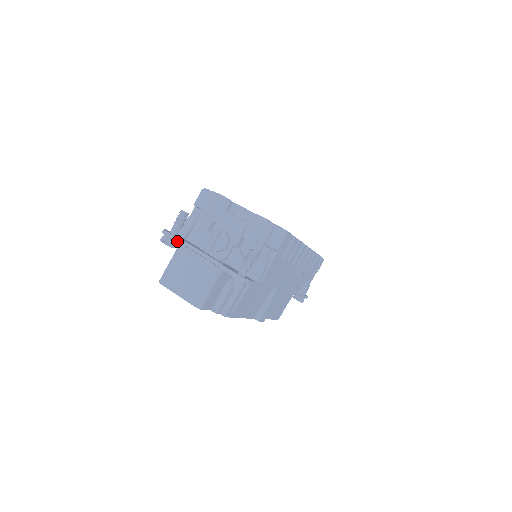
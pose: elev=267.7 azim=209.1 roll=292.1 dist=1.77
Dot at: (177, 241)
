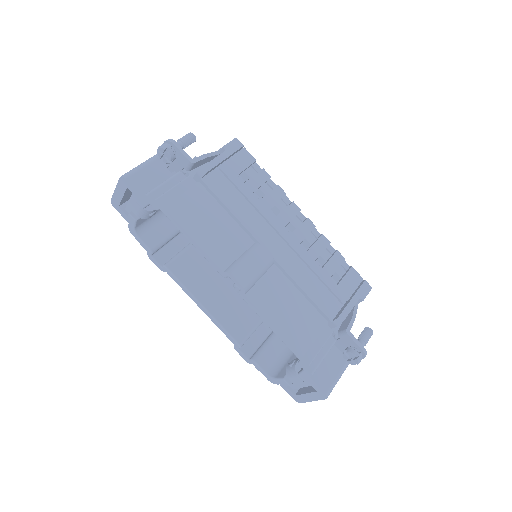
Dot at: occluded
